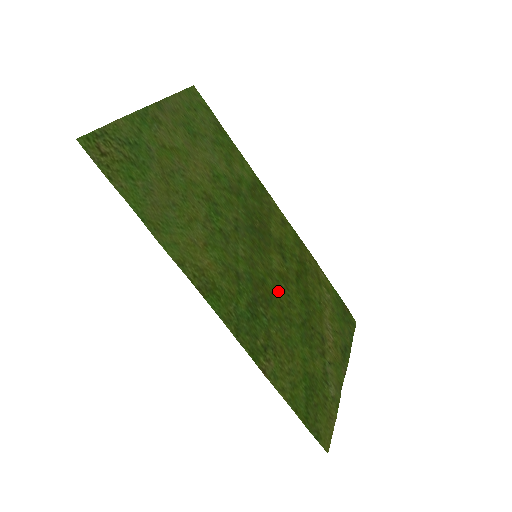
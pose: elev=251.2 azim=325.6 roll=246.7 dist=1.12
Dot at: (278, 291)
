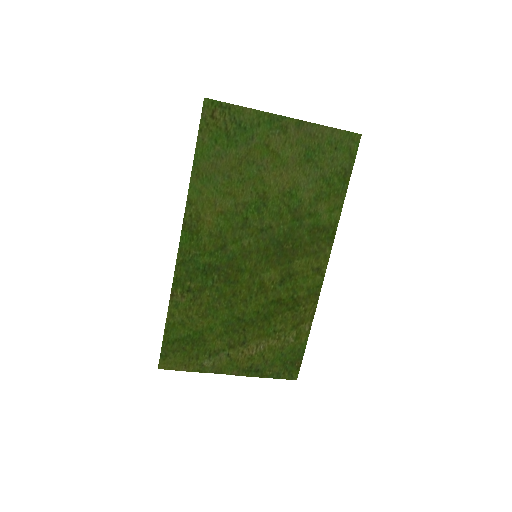
Dot at: (246, 286)
